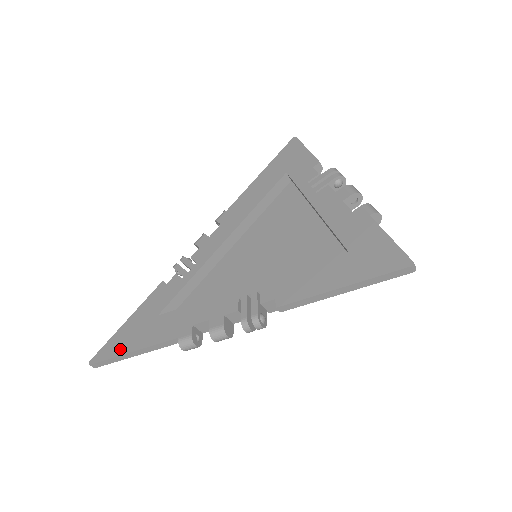
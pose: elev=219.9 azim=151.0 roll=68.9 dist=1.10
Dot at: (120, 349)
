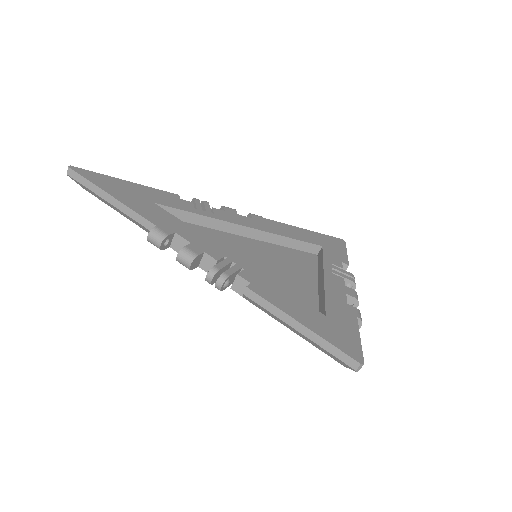
Dot at: (104, 185)
